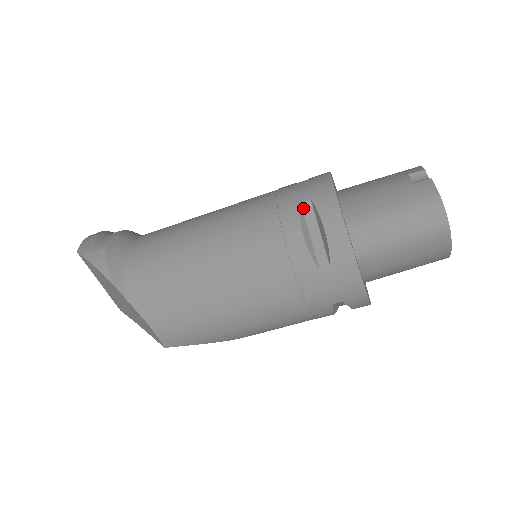
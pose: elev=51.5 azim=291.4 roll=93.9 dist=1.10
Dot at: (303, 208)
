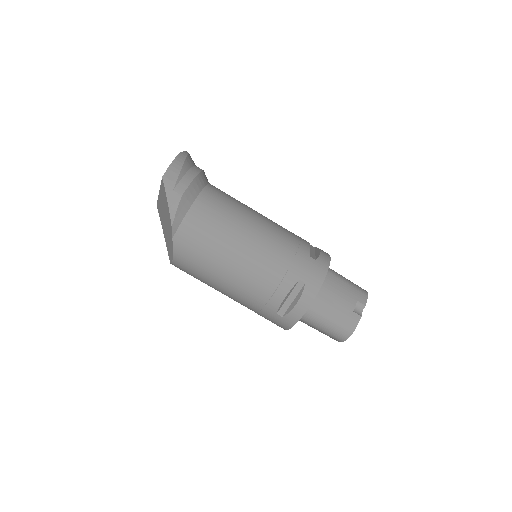
Dot at: (298, 283)
